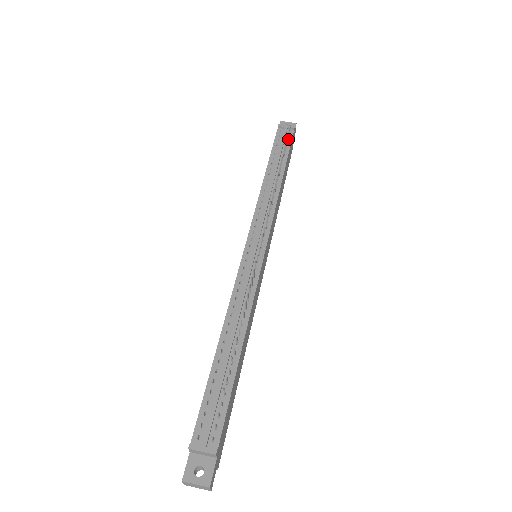
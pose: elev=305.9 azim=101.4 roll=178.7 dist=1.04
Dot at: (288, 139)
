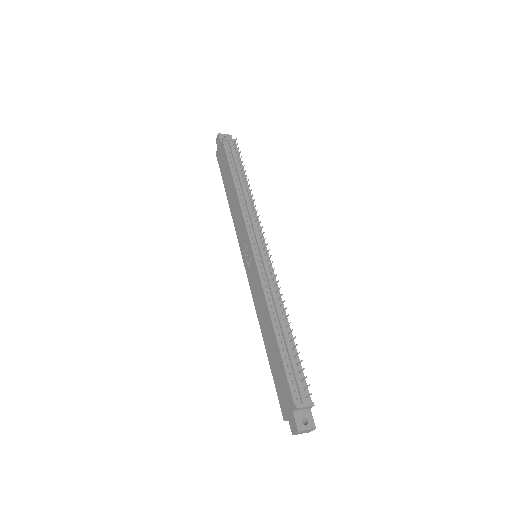
Dot at: (236, 151)
